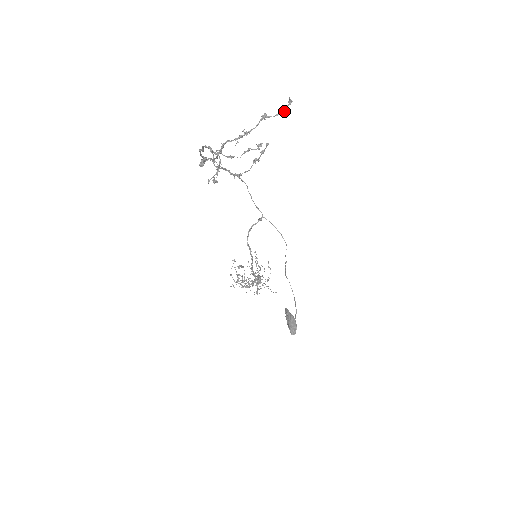
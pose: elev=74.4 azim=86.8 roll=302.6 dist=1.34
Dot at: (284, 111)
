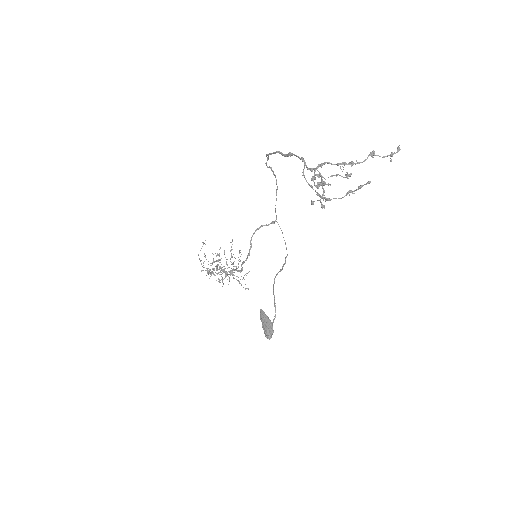
Dot at: (392, 156)
